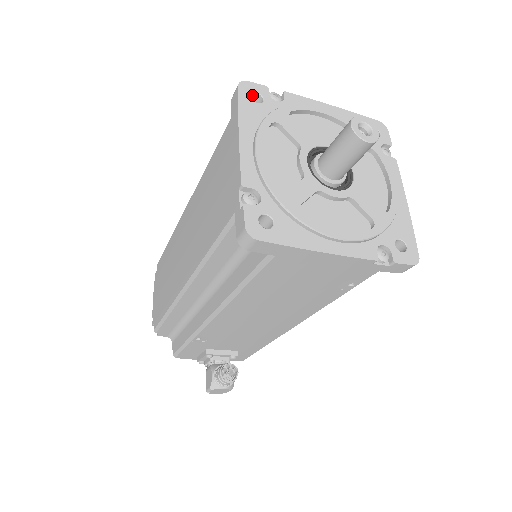
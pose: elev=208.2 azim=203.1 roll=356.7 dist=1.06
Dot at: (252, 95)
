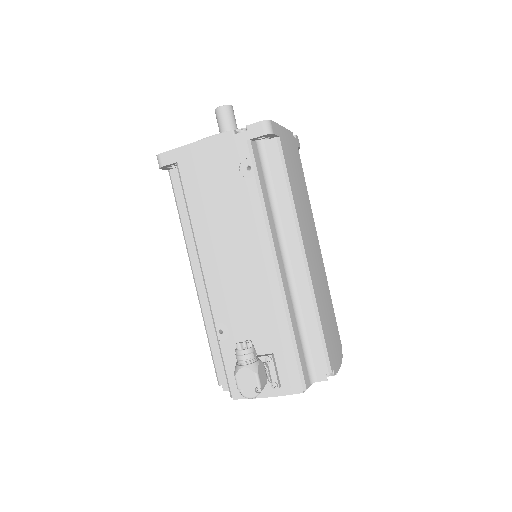
Dot at: occluded
